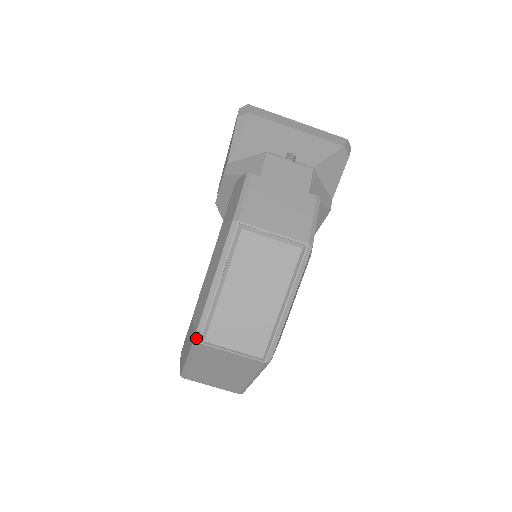
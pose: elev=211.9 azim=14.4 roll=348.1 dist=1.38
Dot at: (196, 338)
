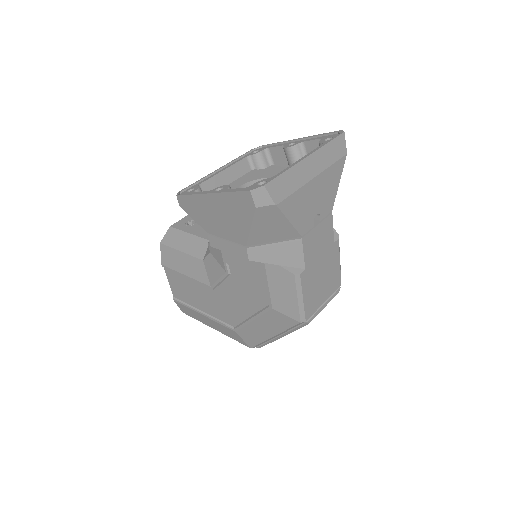
Dot at: occluded
